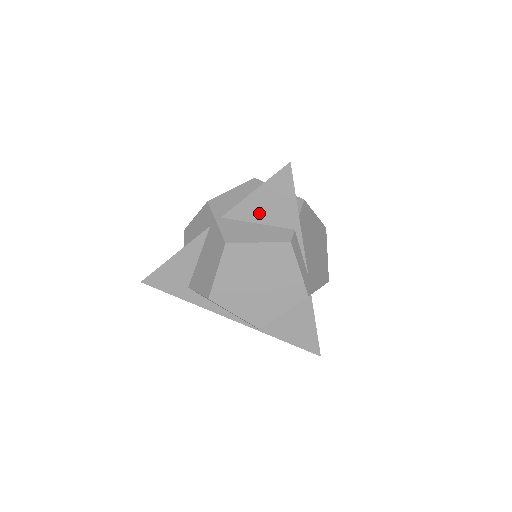
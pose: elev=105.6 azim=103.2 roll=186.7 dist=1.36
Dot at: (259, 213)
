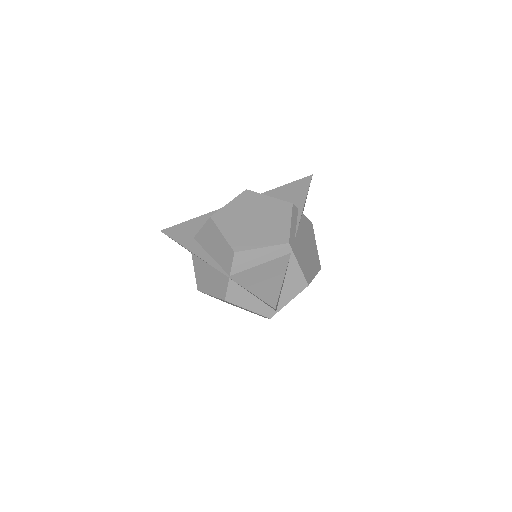
Dot at: (277, 198)
